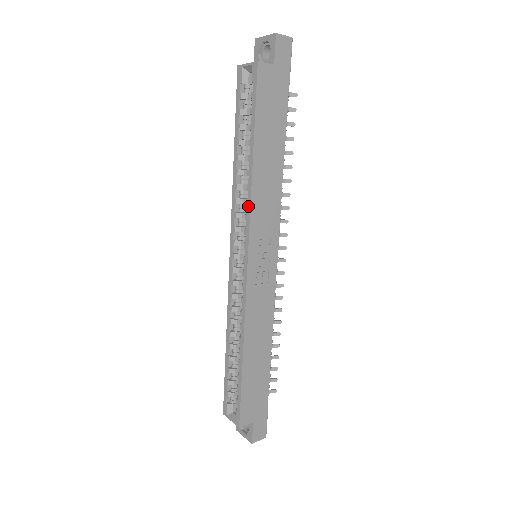
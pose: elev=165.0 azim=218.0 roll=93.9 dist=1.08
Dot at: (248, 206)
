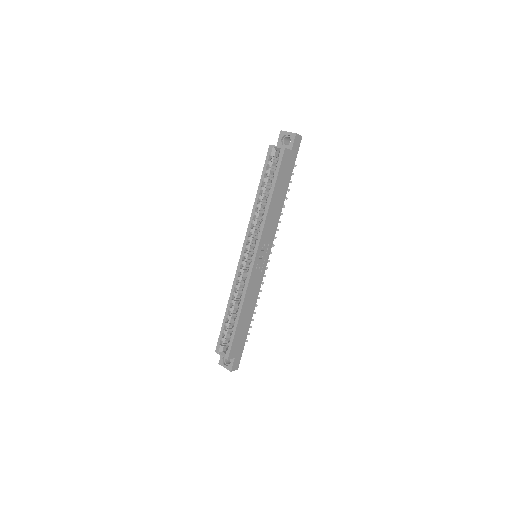
Dot at: (262, 227)
